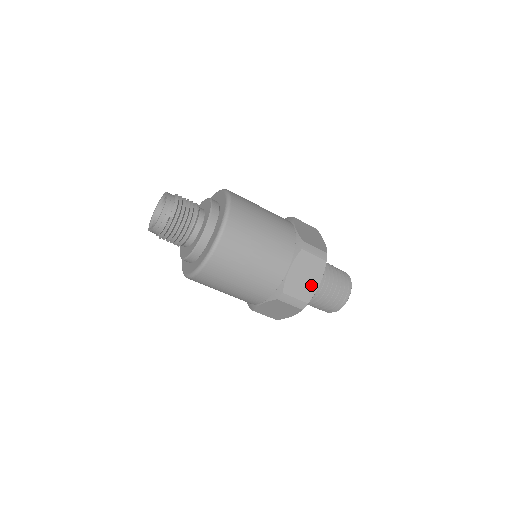
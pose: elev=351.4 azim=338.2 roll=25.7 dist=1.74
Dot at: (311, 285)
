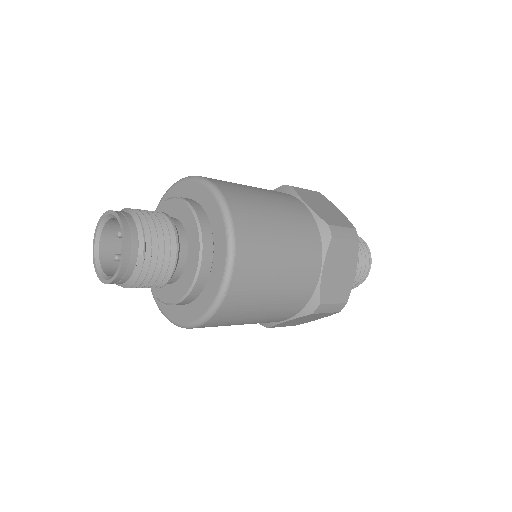
Dot at: (347, 279)
